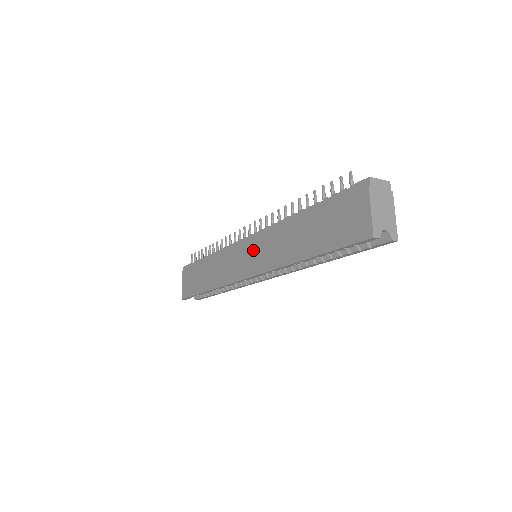
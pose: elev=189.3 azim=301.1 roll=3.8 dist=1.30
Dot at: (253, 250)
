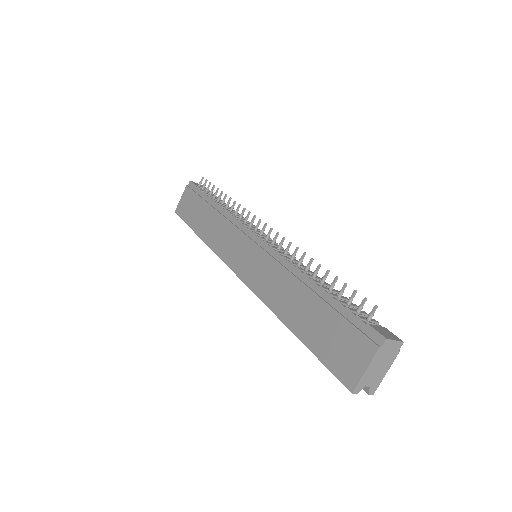
Dot at: (255, 258)
